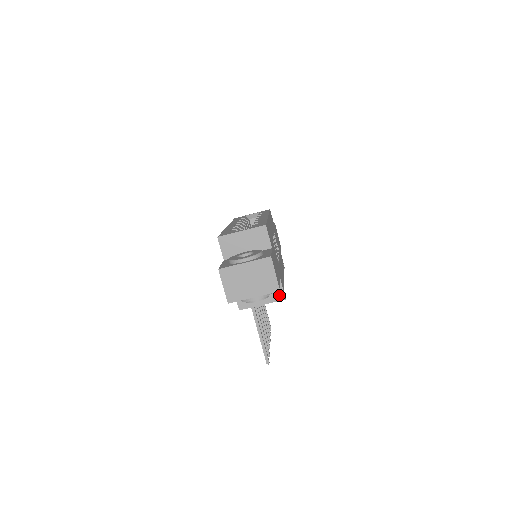
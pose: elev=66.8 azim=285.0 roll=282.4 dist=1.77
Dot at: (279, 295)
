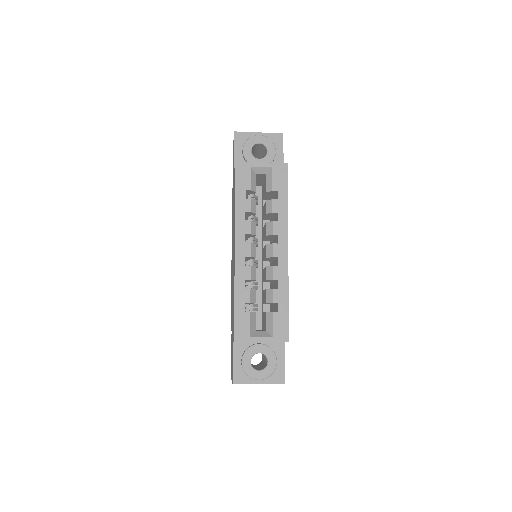
Dot at: occluded
